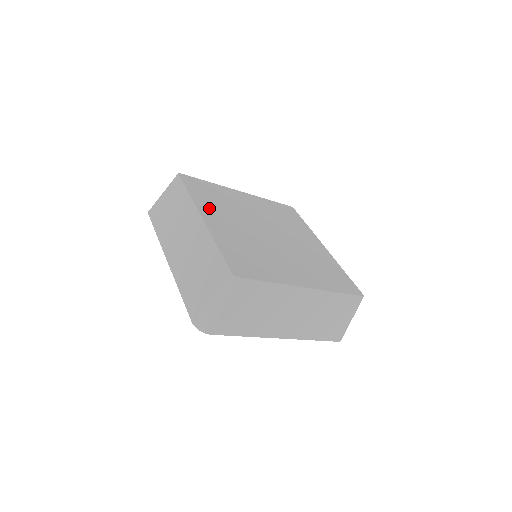
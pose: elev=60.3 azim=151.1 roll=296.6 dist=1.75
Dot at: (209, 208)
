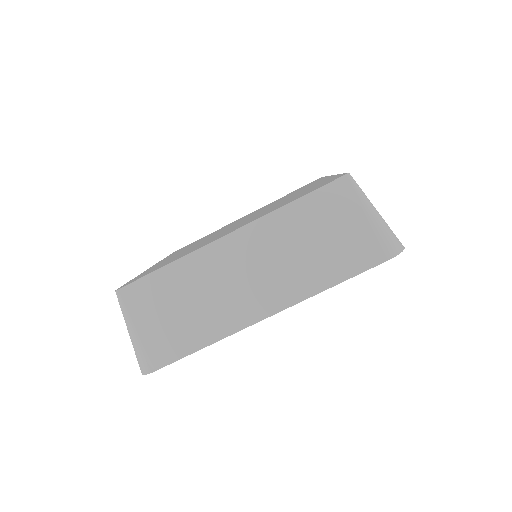
Dot at: occluded
